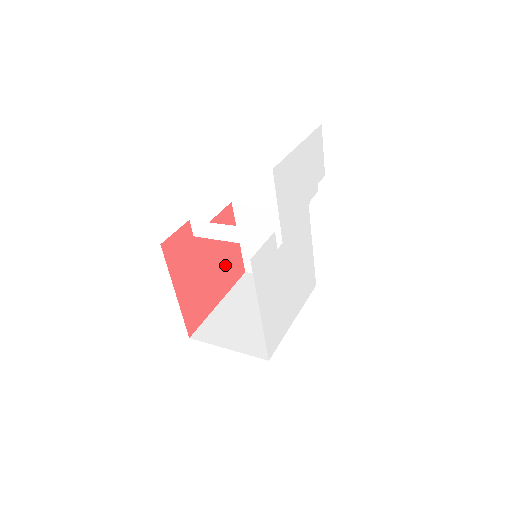
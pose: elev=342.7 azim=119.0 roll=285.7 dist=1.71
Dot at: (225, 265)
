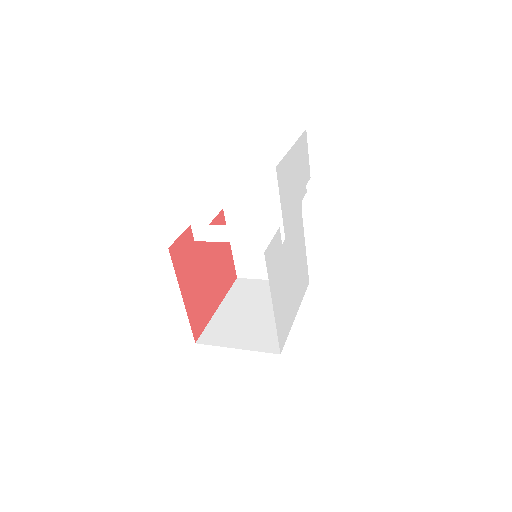
Dot at: (221, 270)
